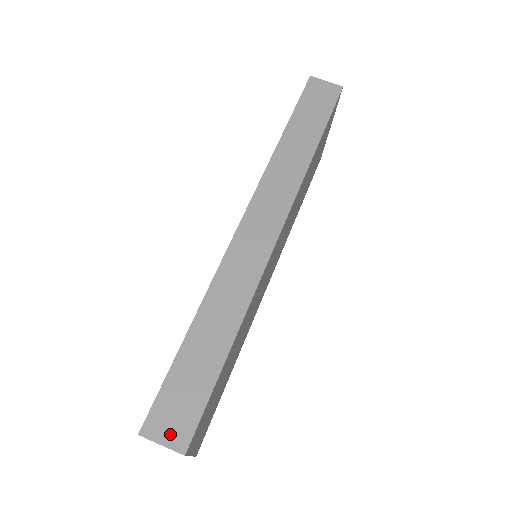
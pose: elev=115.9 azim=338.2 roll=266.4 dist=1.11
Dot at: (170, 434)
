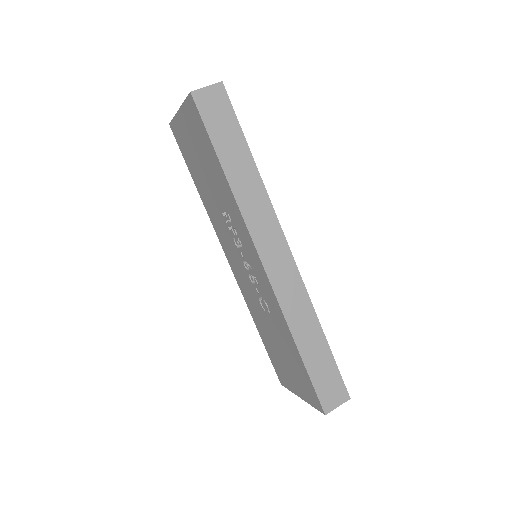
Dot at: (337, 399)
